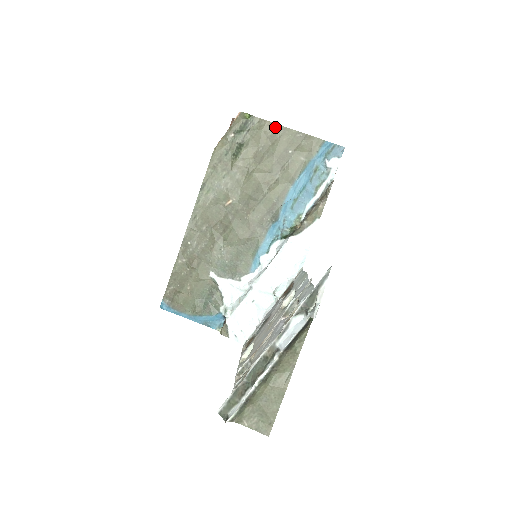
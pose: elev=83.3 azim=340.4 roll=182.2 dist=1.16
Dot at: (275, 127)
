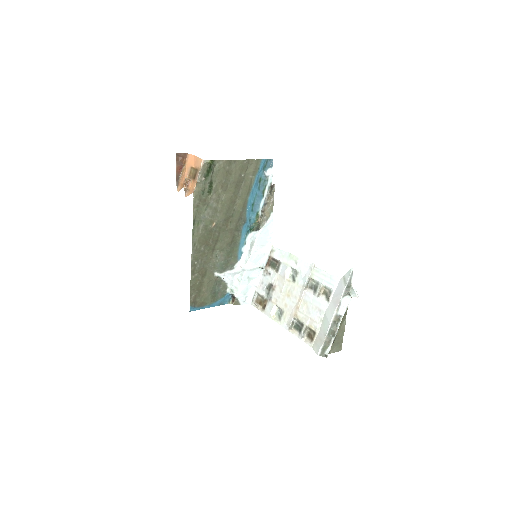
Dot at: (230, 162)
